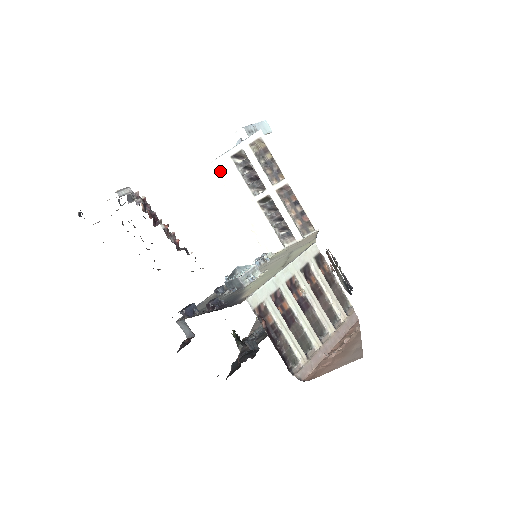
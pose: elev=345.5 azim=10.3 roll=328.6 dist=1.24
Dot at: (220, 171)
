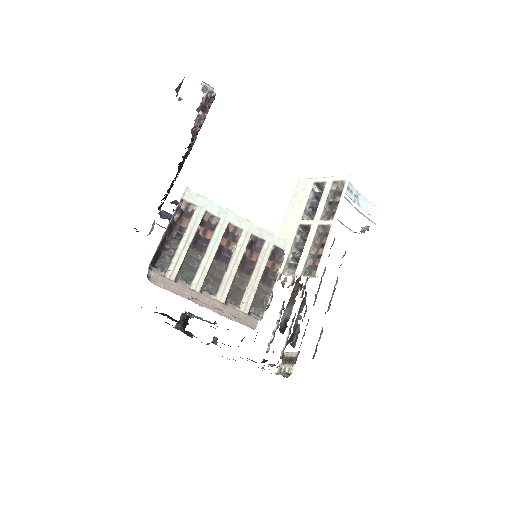
Dot at: (299, 188)
